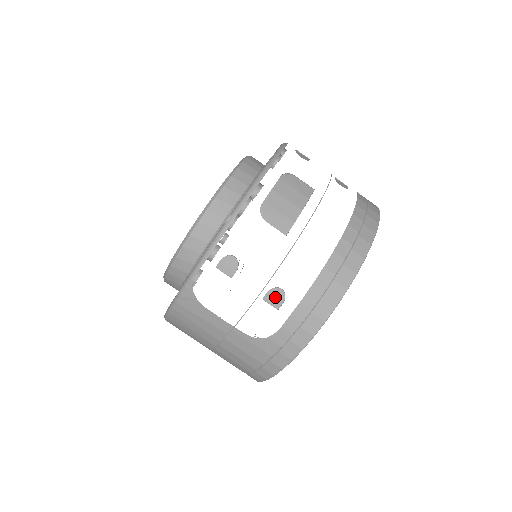
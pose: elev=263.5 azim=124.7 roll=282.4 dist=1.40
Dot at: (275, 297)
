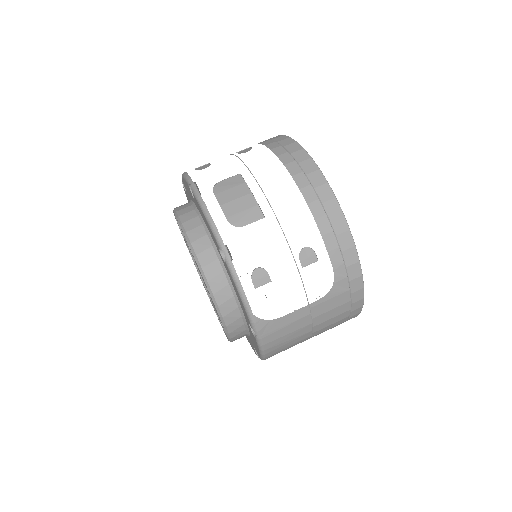
Dot at: (307, 257)
